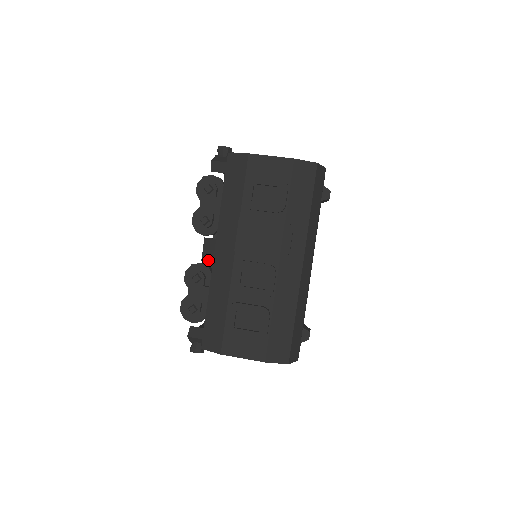
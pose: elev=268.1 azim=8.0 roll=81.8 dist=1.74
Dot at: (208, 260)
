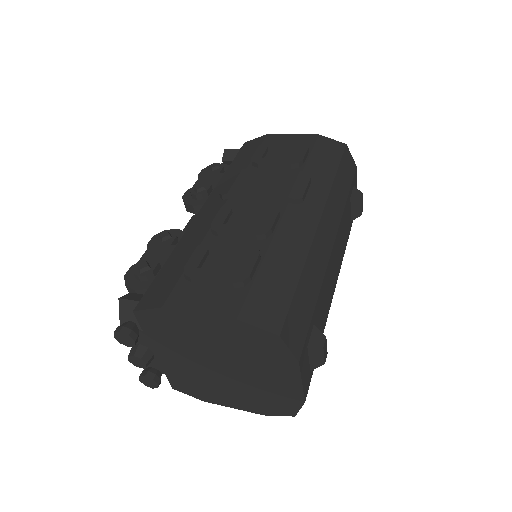
Dot at: occluded
